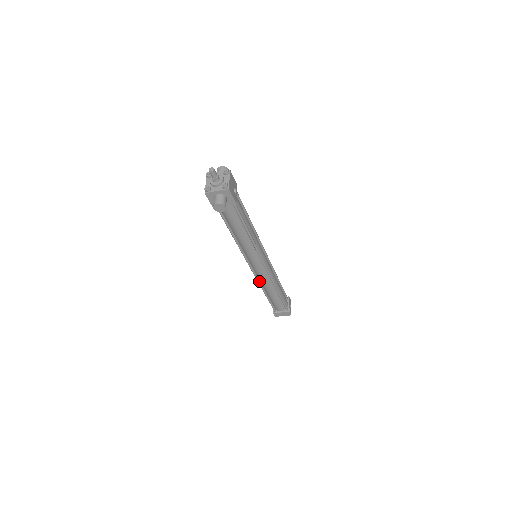
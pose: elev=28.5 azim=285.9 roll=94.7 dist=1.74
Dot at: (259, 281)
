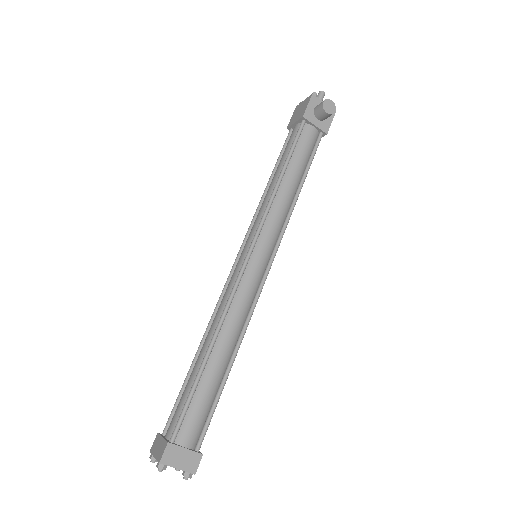
Dot at: (229, 307)
